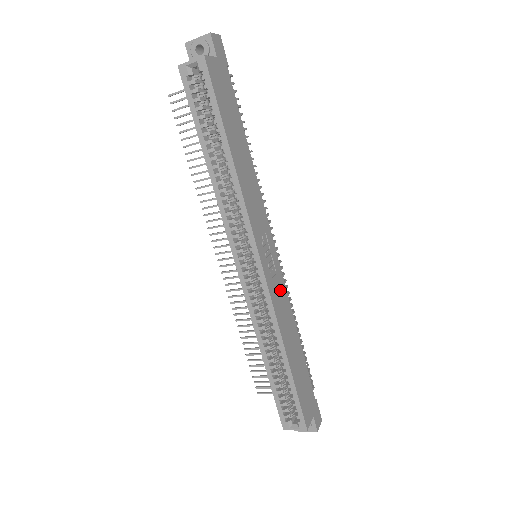
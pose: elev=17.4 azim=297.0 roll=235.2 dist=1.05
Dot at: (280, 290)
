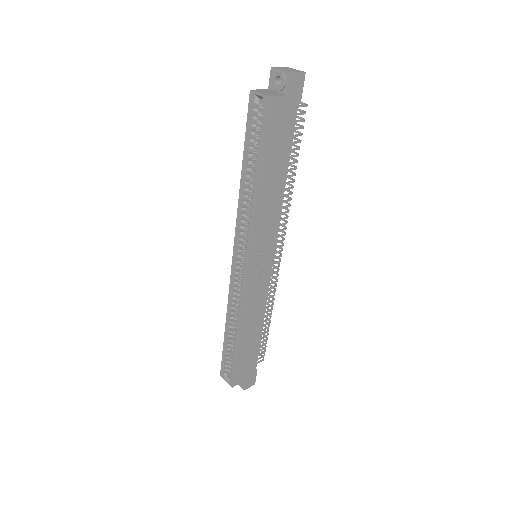
Dot at: (260, 290)
